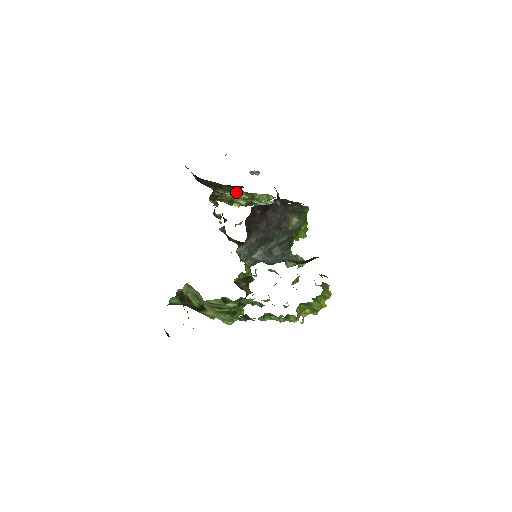
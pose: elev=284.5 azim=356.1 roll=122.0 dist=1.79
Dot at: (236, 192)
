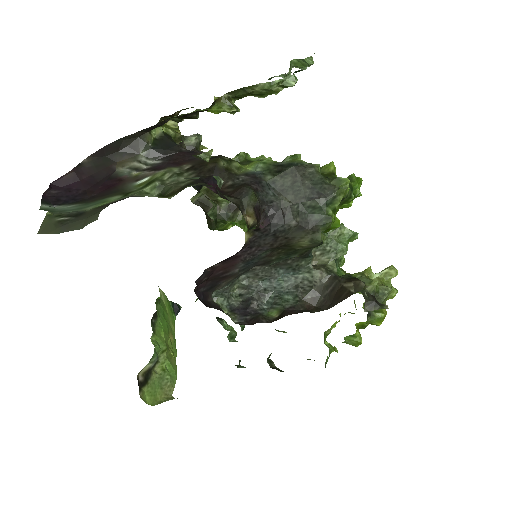
Dot at: occluded
